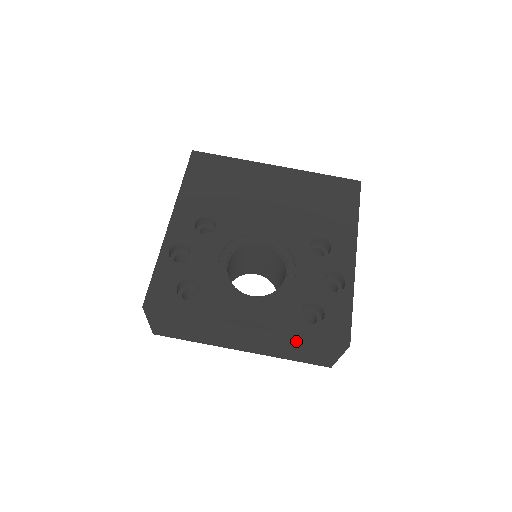
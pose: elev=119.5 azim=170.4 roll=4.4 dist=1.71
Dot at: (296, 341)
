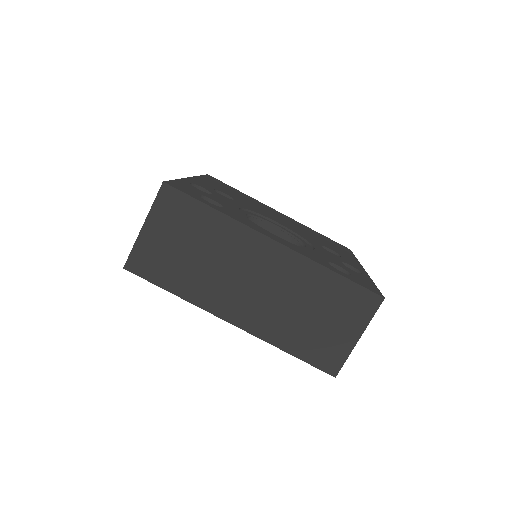
Dot at: (321, 286)
